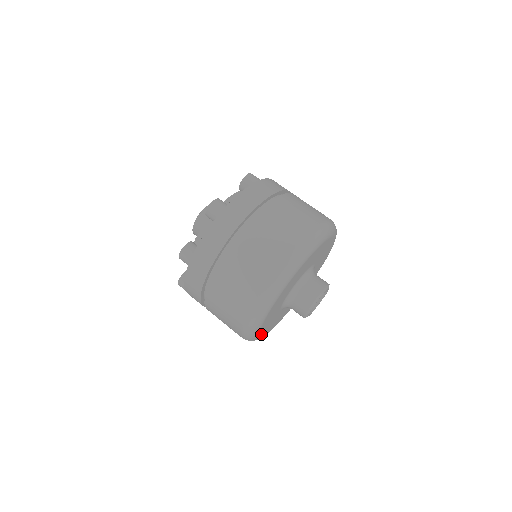
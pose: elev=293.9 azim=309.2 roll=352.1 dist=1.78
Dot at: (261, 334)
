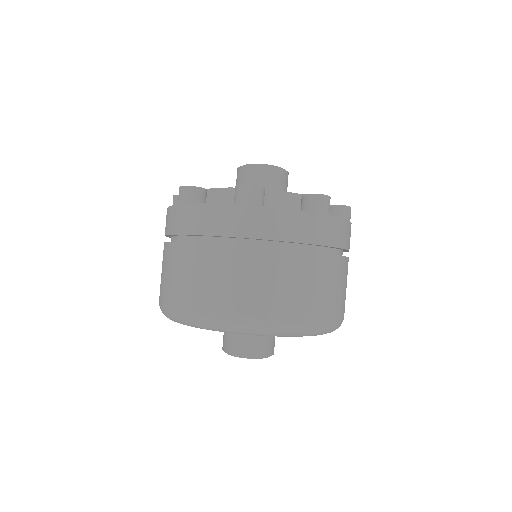
Dot at: occluded
